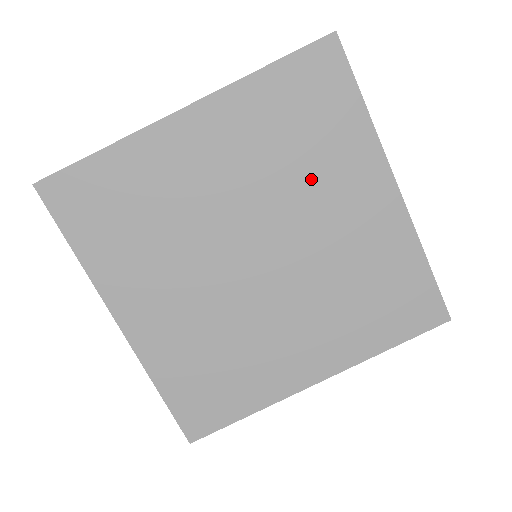
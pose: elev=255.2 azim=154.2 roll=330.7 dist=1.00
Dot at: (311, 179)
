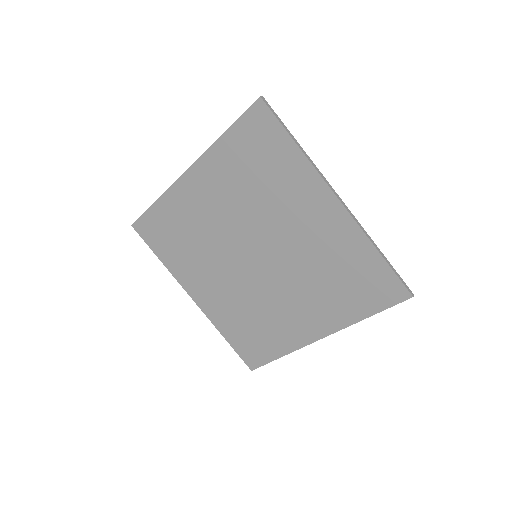
Dot at: (274, 202)
